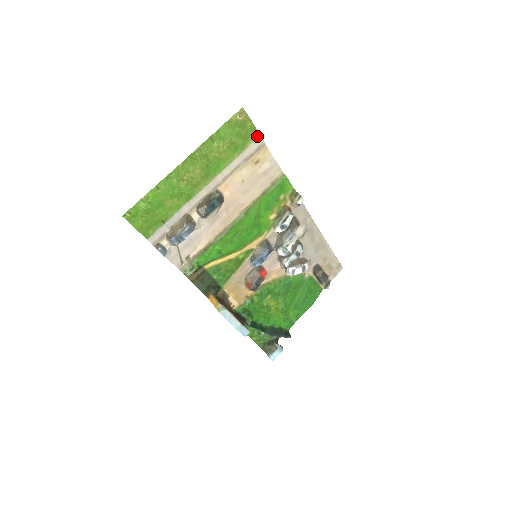
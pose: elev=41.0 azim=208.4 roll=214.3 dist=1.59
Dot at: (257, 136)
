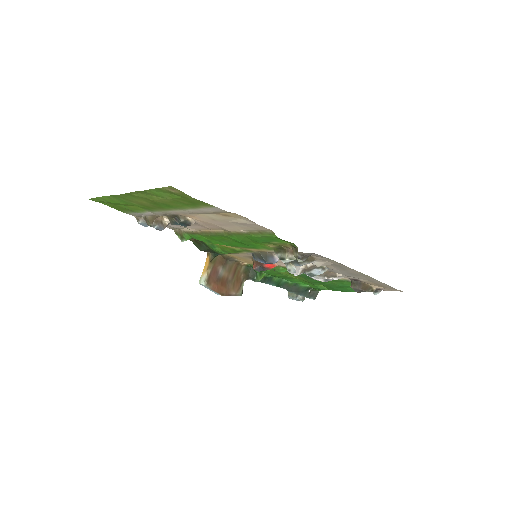
Dot at: (211, 205)
